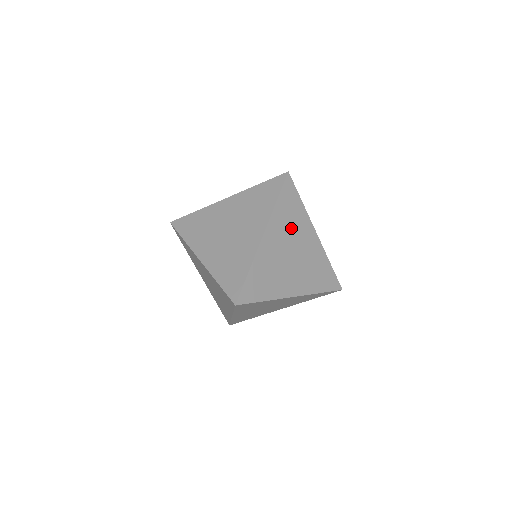
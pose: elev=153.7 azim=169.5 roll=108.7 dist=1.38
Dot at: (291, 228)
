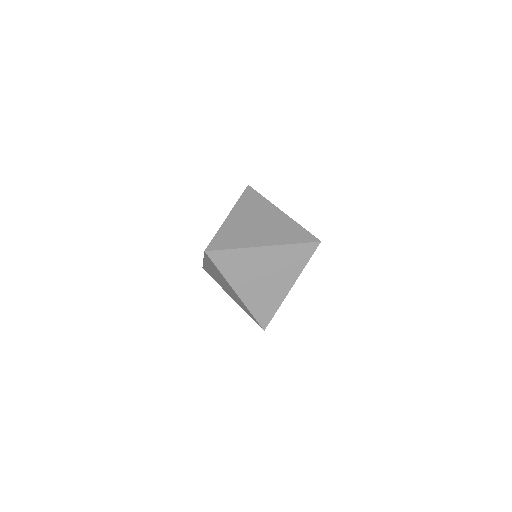
Dot at: (245, 268)
